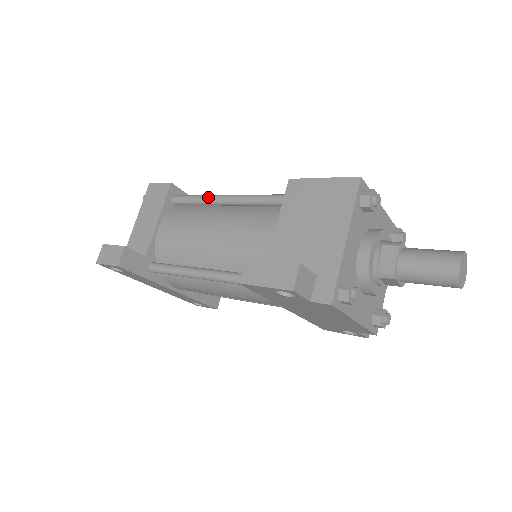
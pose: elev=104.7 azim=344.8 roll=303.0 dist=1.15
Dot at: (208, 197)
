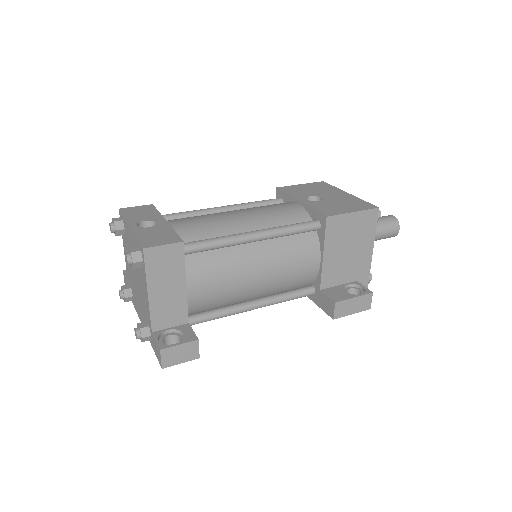
Dot at: (234, 242)
